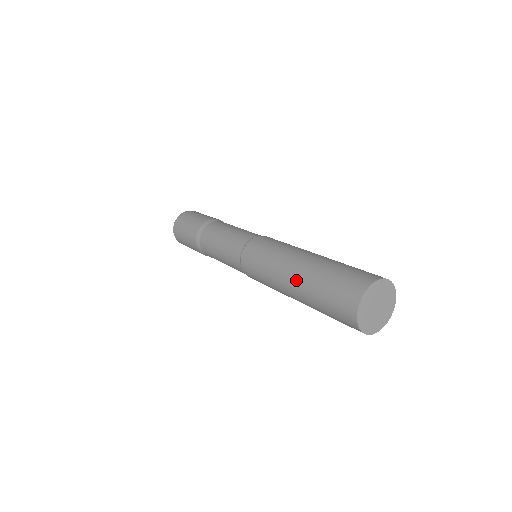
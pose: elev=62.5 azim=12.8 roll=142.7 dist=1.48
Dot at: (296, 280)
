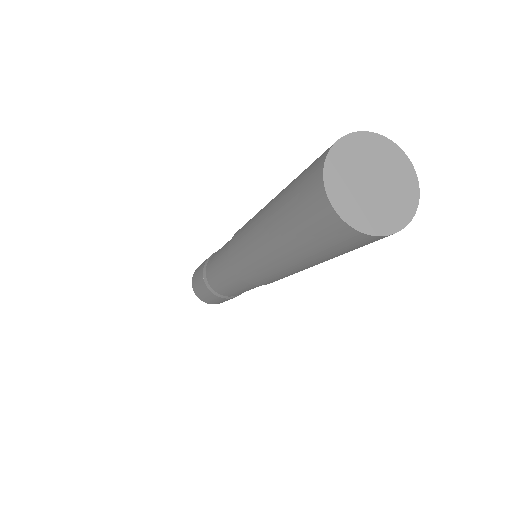
Dot at: occluded
